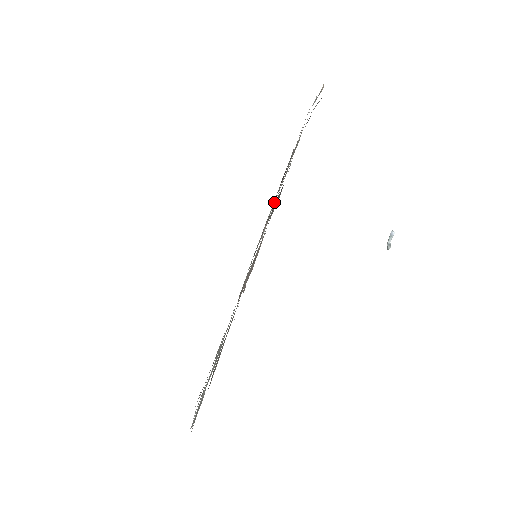
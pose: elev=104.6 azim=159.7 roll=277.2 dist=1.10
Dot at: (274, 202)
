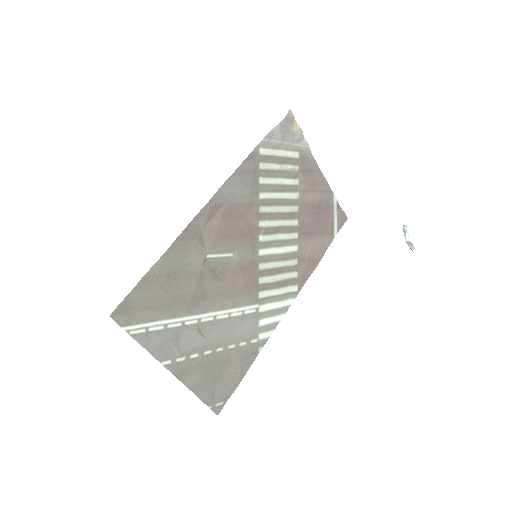
Dot at: (290, 227)
